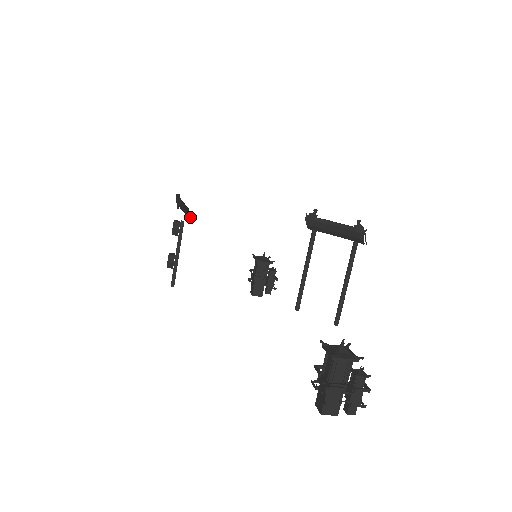
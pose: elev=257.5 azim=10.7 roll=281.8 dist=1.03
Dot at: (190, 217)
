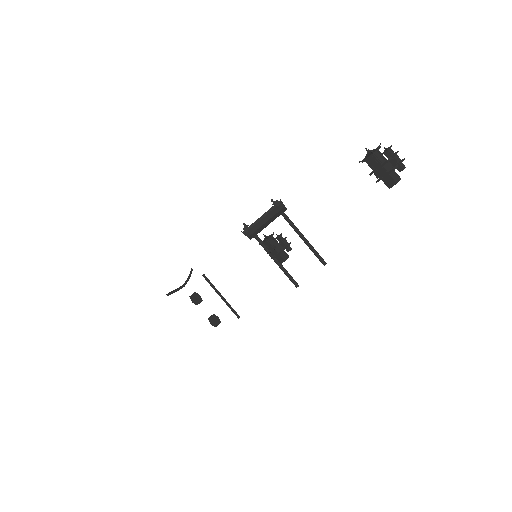
Dot at: occluded
